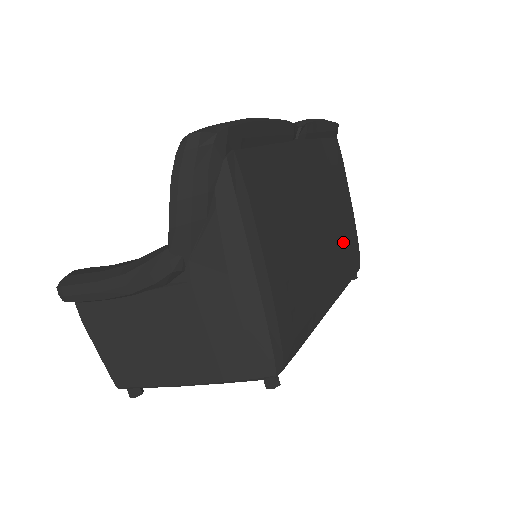
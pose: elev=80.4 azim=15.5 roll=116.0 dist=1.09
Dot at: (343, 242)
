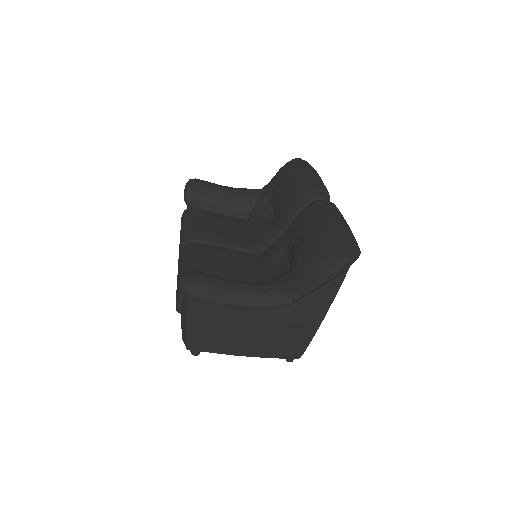
Dot at: occluded
